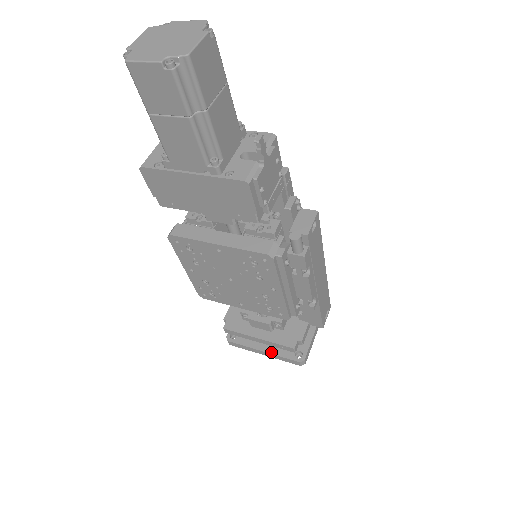
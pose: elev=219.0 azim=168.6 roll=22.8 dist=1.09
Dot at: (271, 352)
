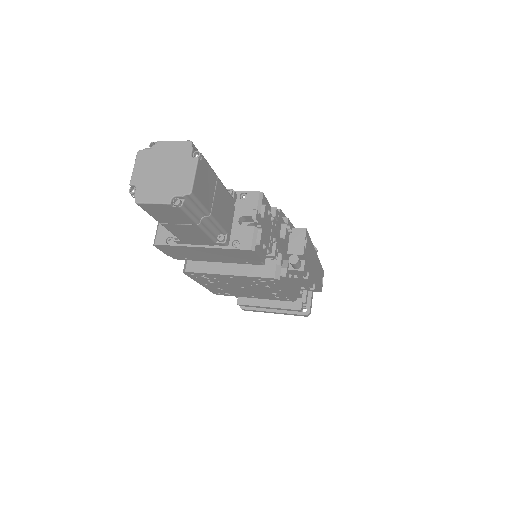
Dot at: (281, 311)
